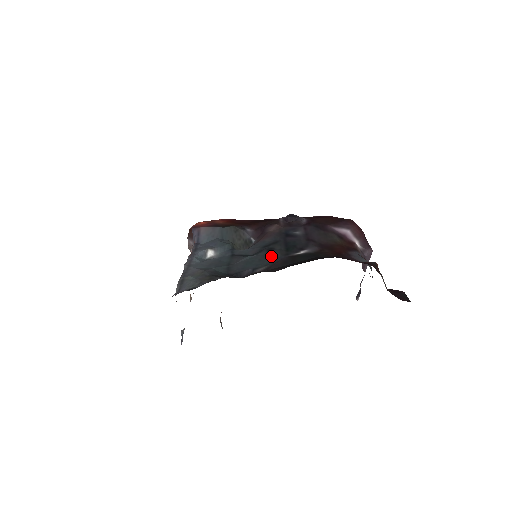
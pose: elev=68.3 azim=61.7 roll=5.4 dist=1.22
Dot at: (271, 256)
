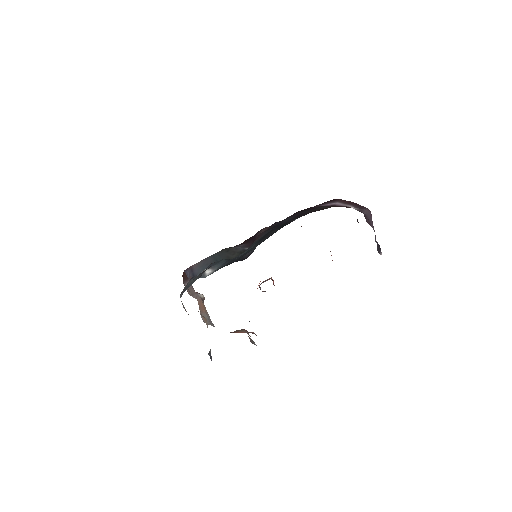
Dot at: (268, 237)
